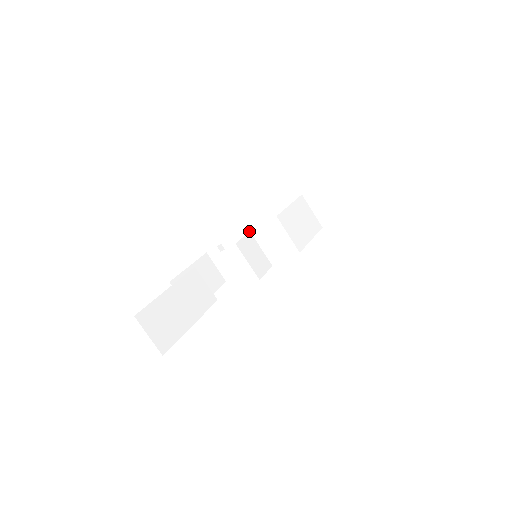
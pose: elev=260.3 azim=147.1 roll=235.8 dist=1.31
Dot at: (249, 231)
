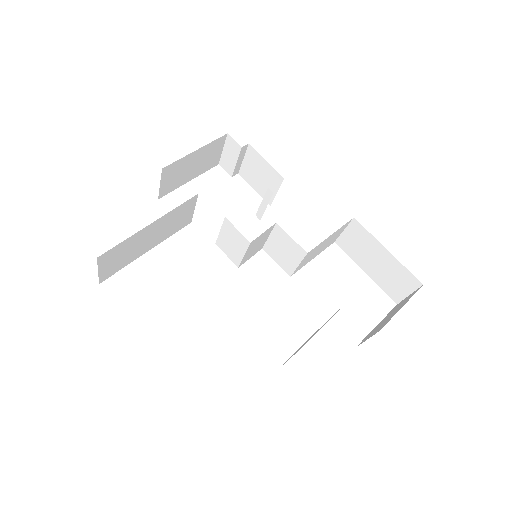
Dot at: (281, 179)
